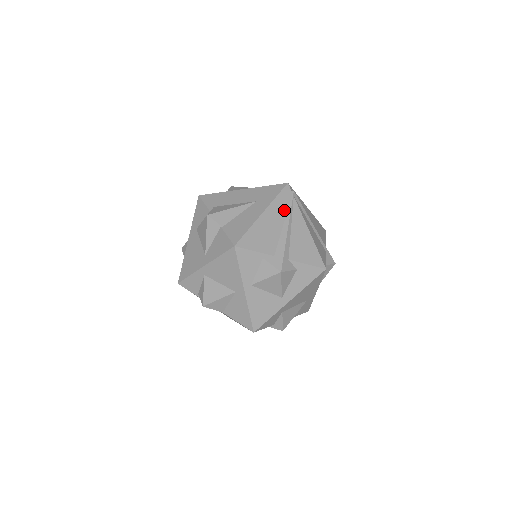
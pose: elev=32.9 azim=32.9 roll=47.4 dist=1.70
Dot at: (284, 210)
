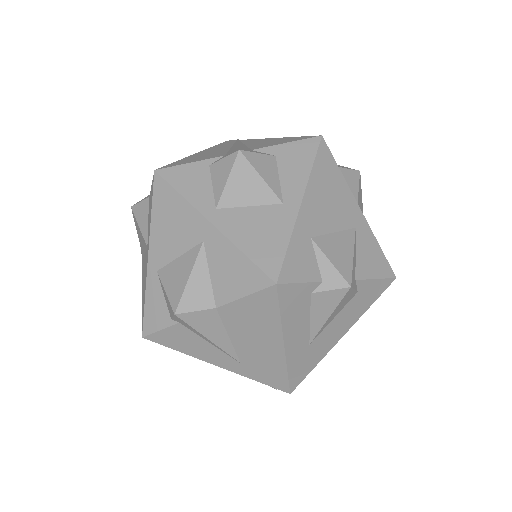
Dot at: (228, 145)
